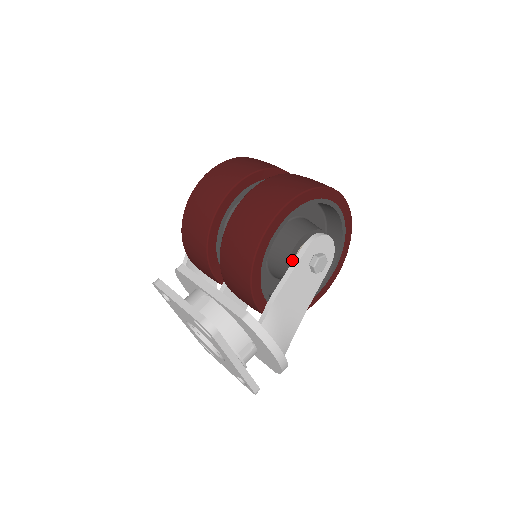
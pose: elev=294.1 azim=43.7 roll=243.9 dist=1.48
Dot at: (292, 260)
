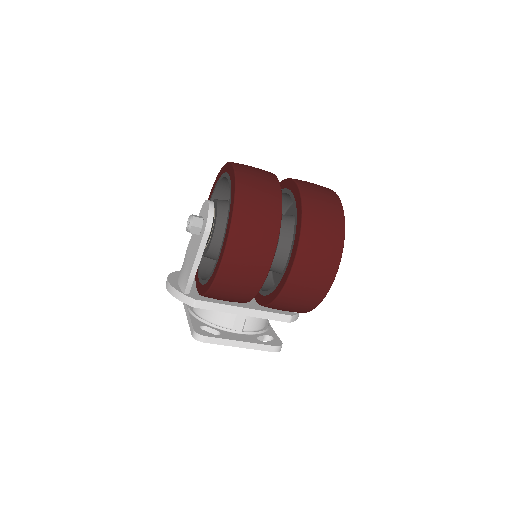
Dot at: occluded
